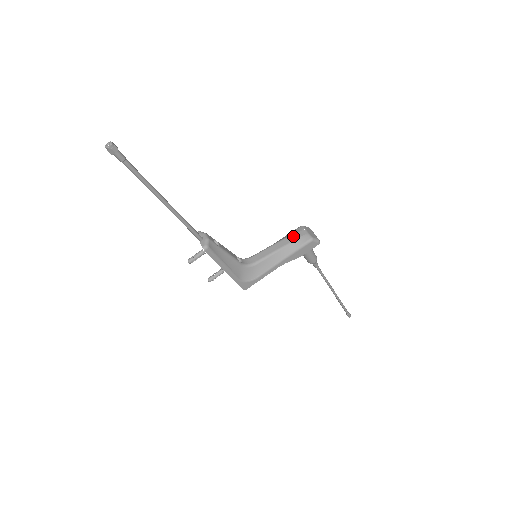
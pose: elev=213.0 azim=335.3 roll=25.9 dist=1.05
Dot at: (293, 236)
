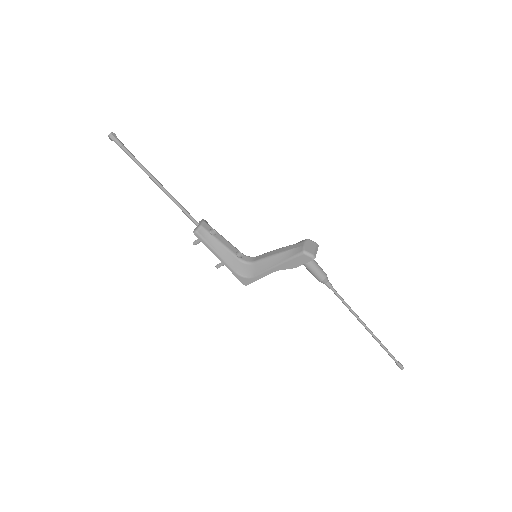
Dot at: (292, 246)
